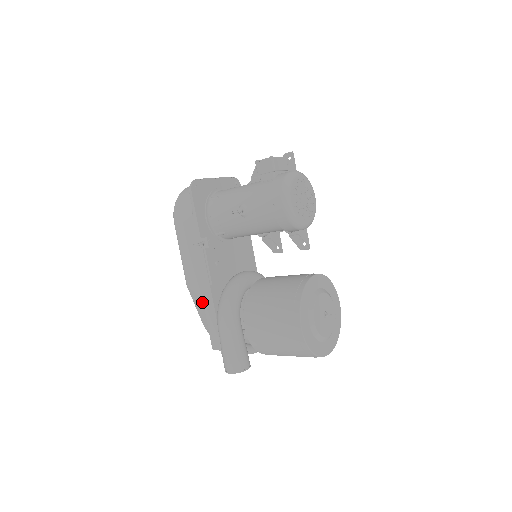
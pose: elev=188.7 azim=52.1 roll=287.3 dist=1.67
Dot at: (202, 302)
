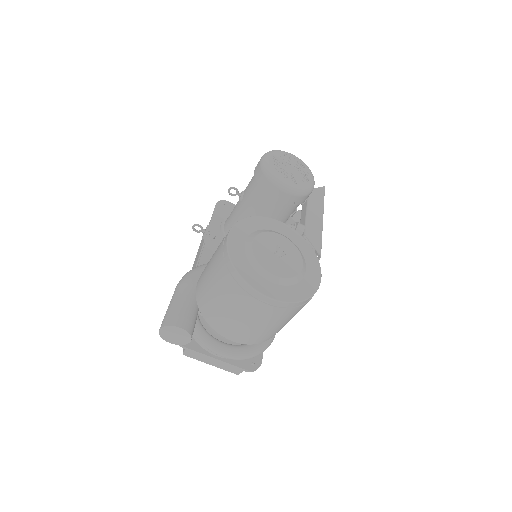
Dot at: occluded
